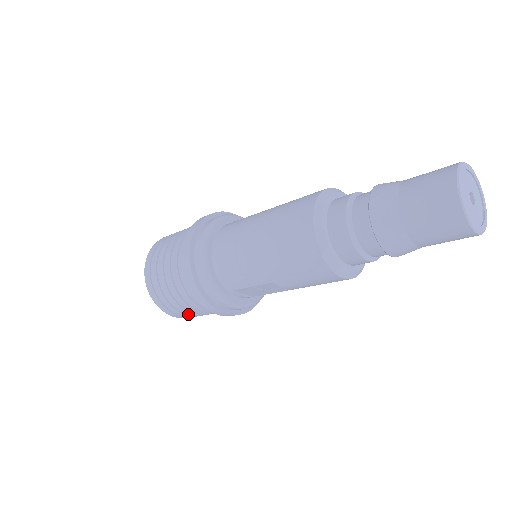
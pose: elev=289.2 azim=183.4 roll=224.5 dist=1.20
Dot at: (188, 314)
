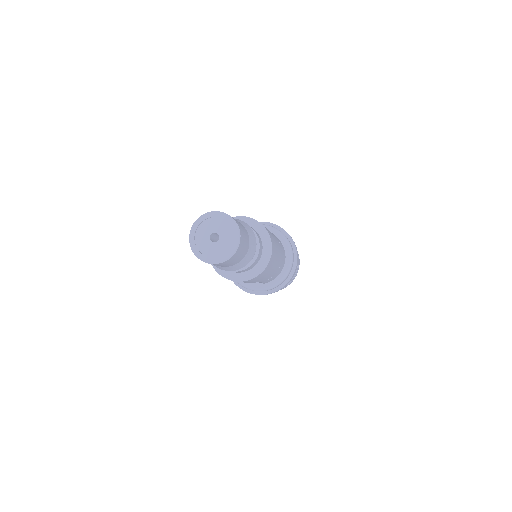
Dot at: occluded
